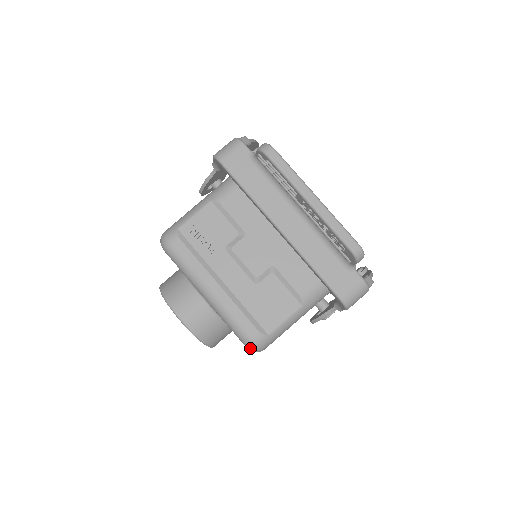
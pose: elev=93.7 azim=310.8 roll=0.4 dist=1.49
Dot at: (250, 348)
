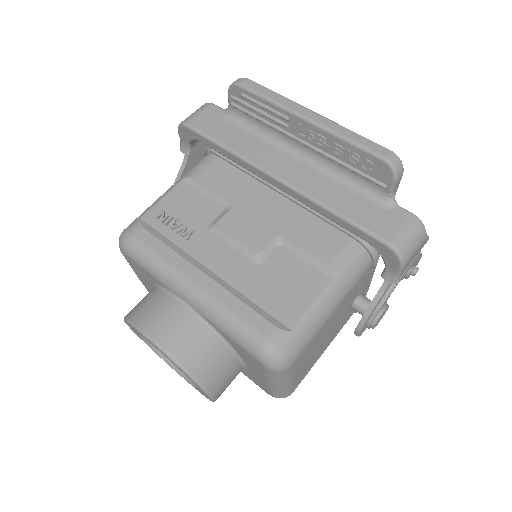
Dot at: (267, 360)
